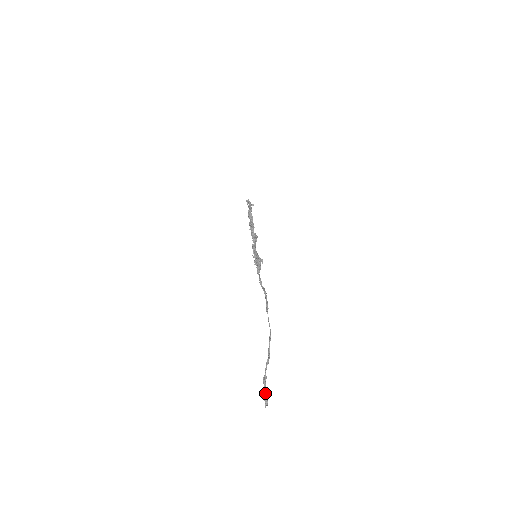
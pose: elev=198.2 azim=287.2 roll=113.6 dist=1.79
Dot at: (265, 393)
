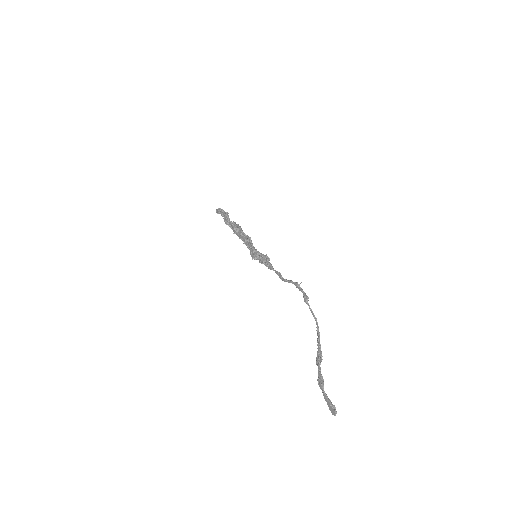
Dot at: (328, 398)
